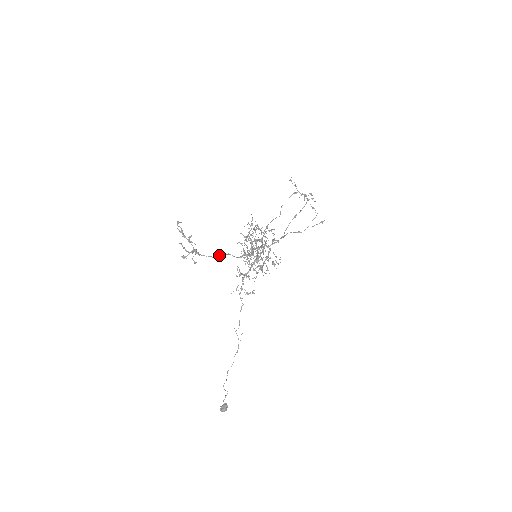
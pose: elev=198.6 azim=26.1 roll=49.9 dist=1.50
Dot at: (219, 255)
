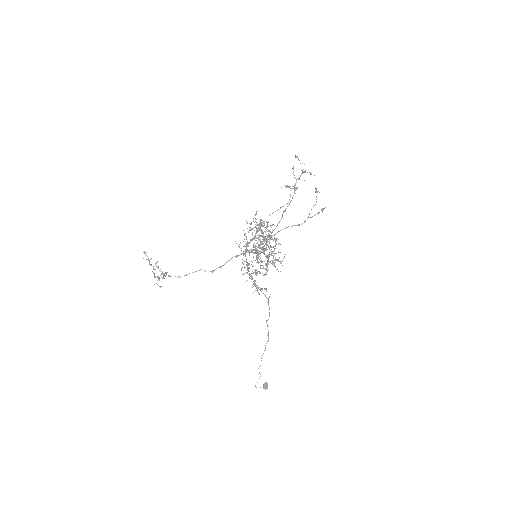
Dot at: (187, 274)
